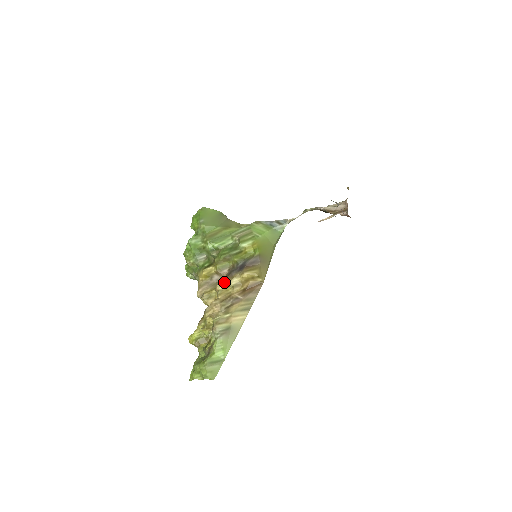
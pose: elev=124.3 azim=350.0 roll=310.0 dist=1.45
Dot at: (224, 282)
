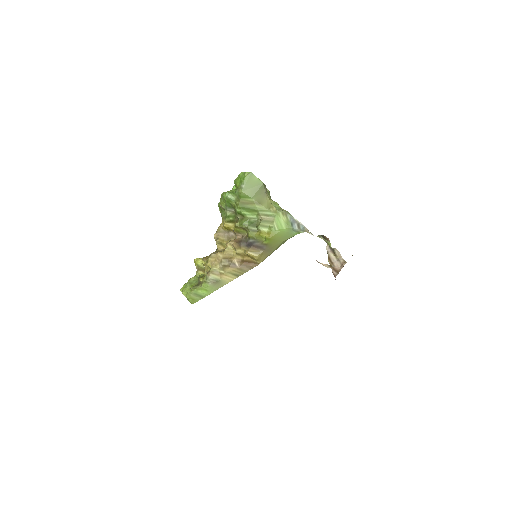
Dot at: (233, 245)
